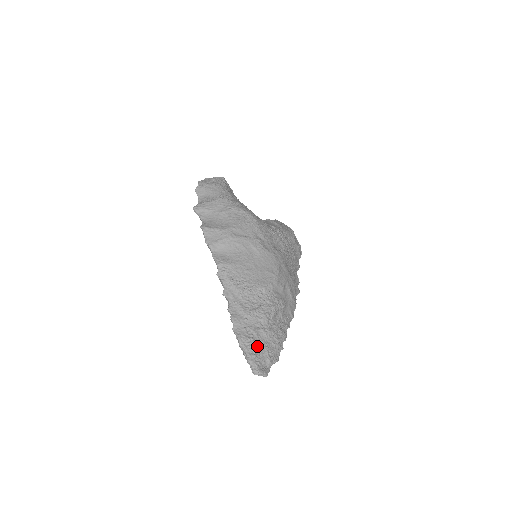
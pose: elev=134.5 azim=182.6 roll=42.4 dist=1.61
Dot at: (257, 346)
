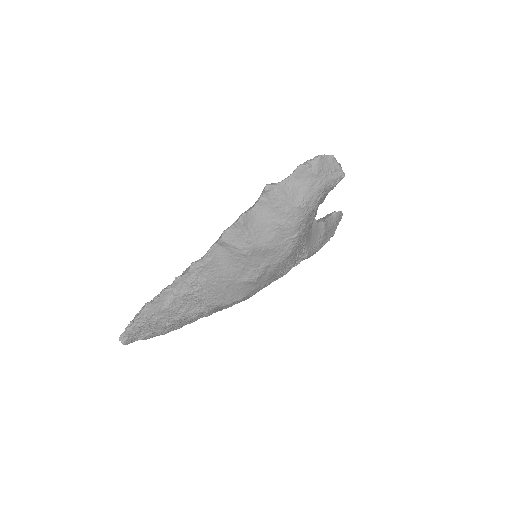
Dot at: (145, 329)
